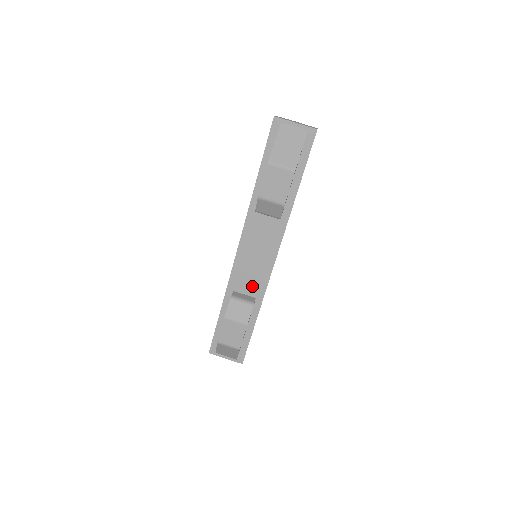
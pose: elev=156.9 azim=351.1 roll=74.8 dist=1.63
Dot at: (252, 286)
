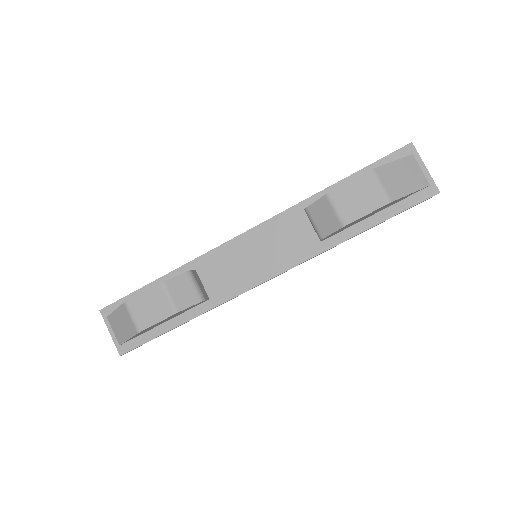
Dot at: (219, 283)
